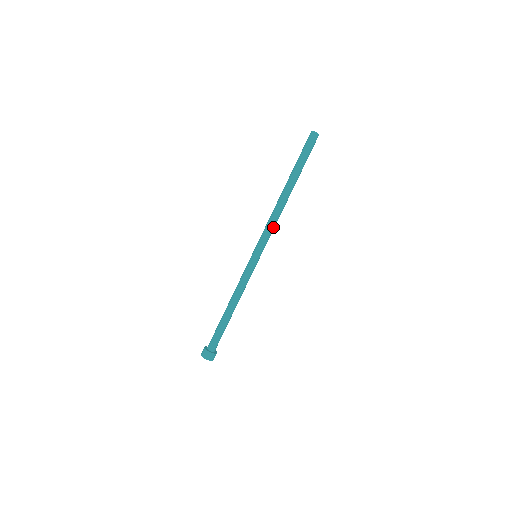
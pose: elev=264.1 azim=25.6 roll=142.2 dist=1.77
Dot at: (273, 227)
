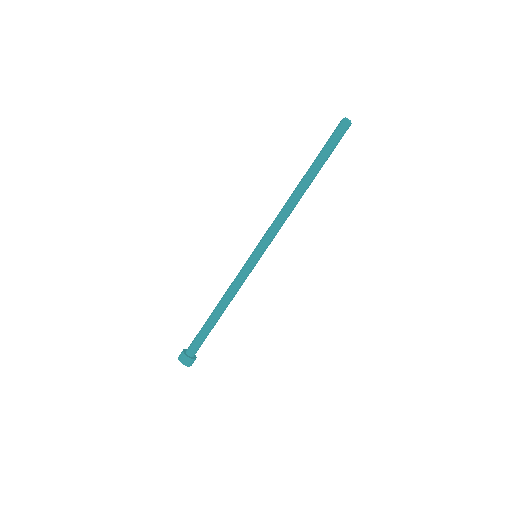
Dot at: (280, 225)
